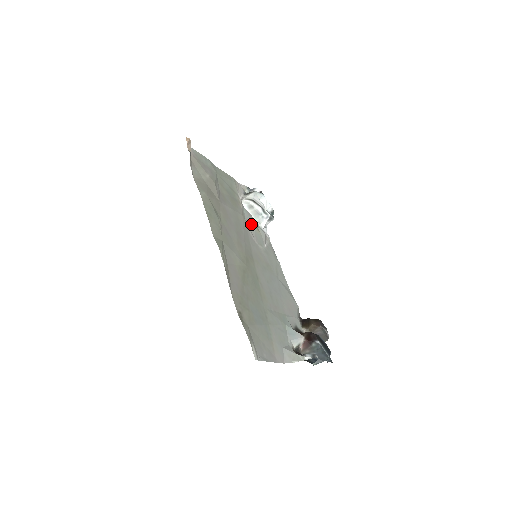
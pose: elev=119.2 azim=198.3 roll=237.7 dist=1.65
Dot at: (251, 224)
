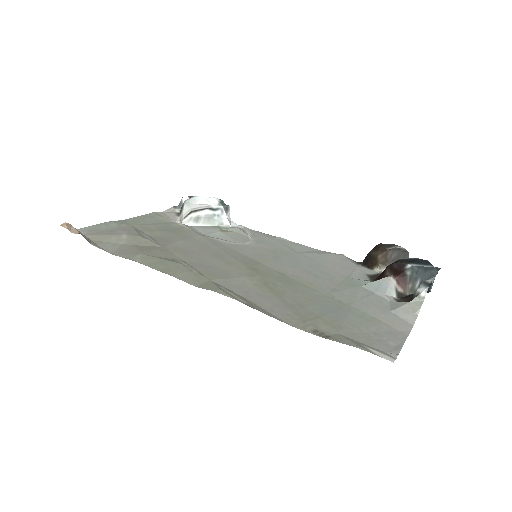
Dot at: (216, 234)
